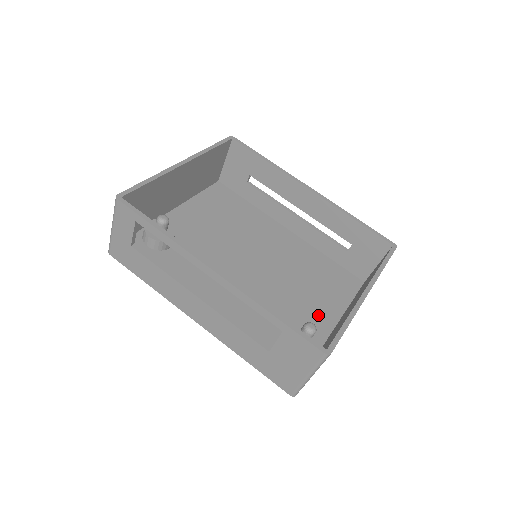
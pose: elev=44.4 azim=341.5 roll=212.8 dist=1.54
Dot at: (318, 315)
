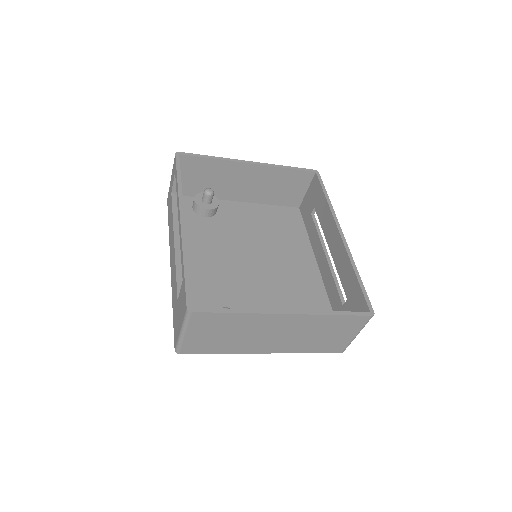
Dot at: occluded
